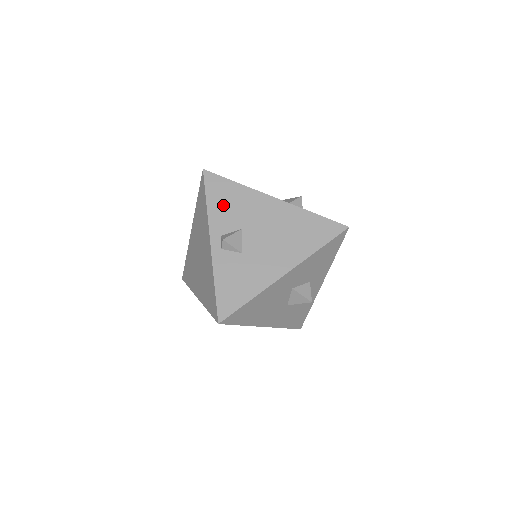
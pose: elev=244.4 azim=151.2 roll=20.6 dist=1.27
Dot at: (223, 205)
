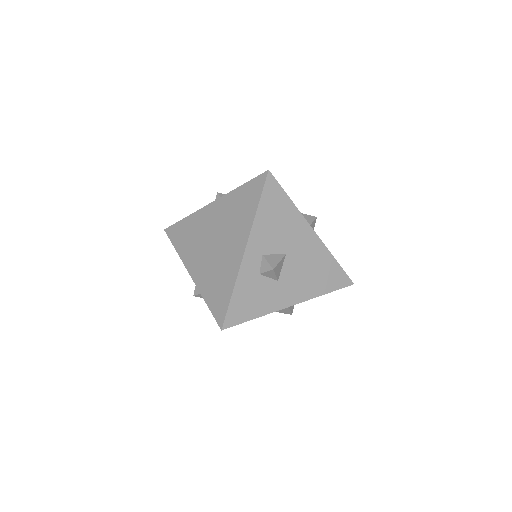
Dot at: occluded
